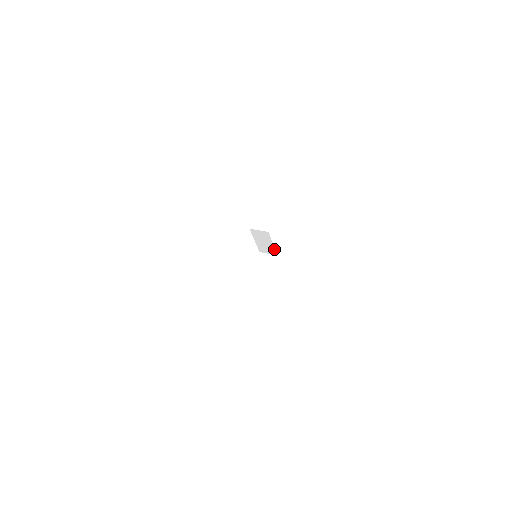
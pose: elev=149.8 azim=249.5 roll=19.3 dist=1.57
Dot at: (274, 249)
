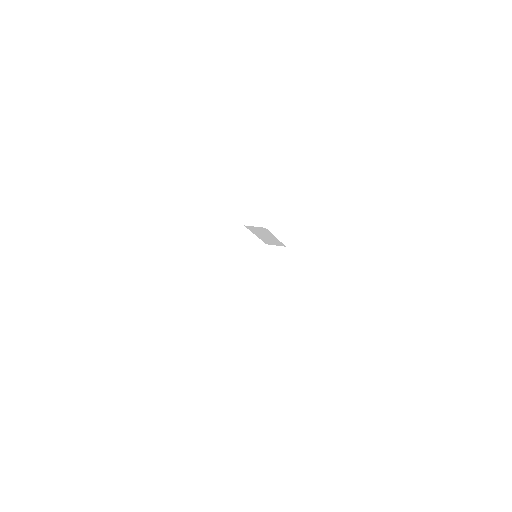
Dot at: (280, 242)
